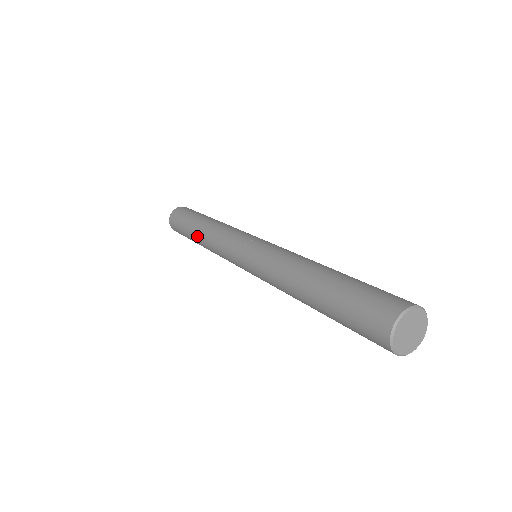
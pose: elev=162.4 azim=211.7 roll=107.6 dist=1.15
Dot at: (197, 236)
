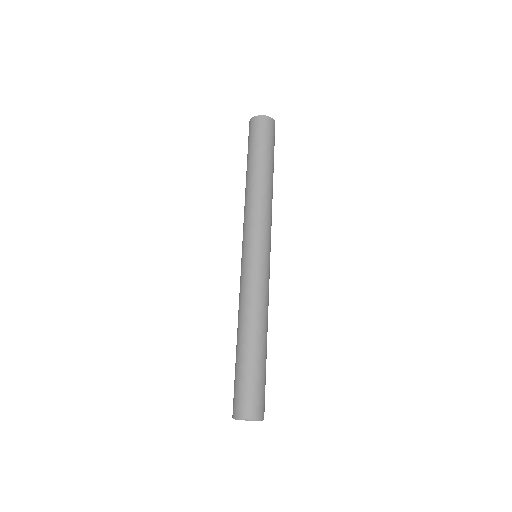
Dot at: occluded
